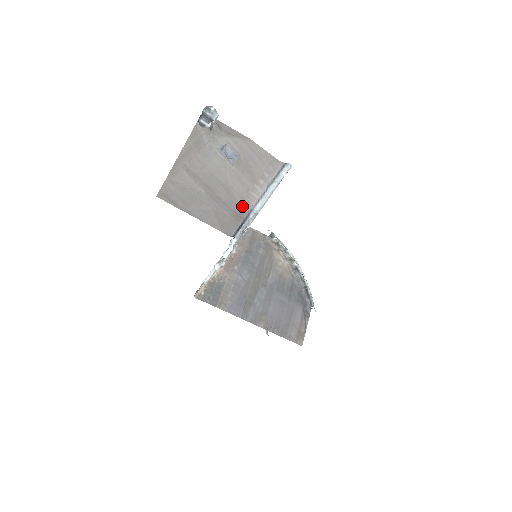
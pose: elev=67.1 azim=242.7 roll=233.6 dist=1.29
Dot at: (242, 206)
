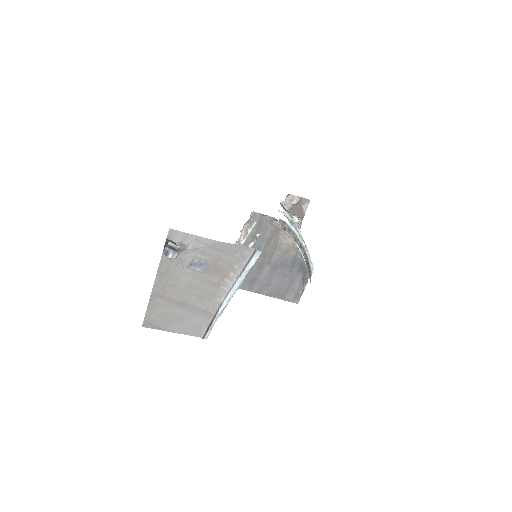
Dot at: (213, 302)
